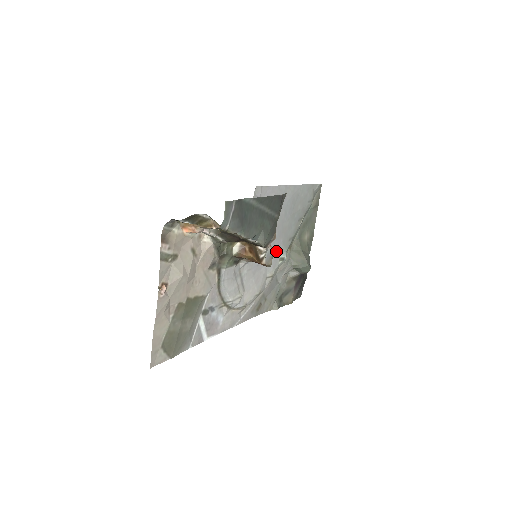
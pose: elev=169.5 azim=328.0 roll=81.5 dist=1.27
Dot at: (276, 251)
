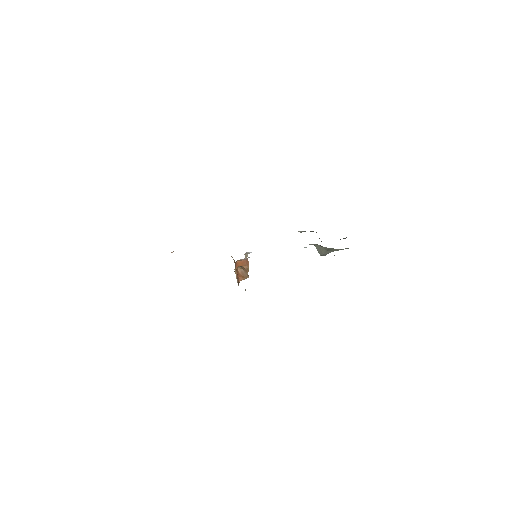
Dot at: occluded
